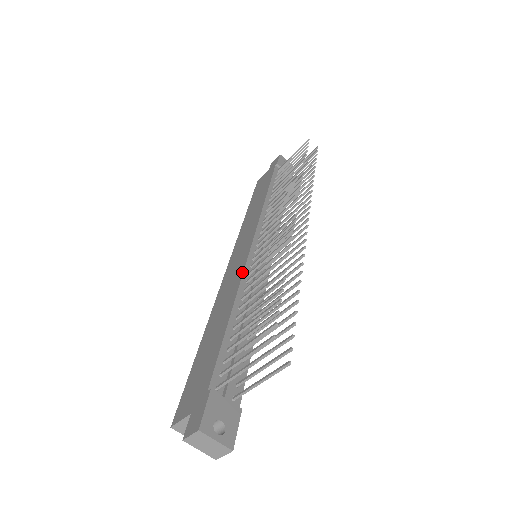
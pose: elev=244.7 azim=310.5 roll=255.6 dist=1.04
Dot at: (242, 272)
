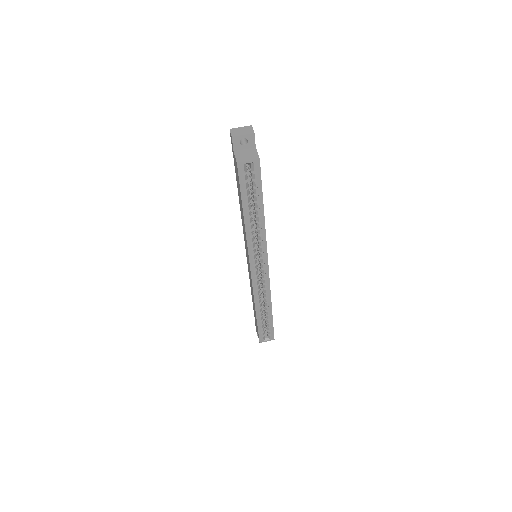
Dot at: occluded
